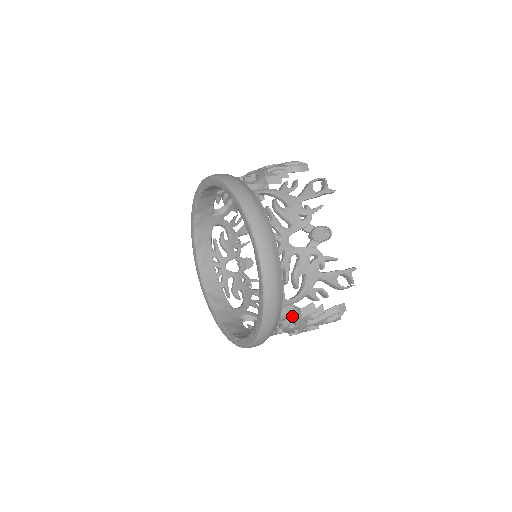
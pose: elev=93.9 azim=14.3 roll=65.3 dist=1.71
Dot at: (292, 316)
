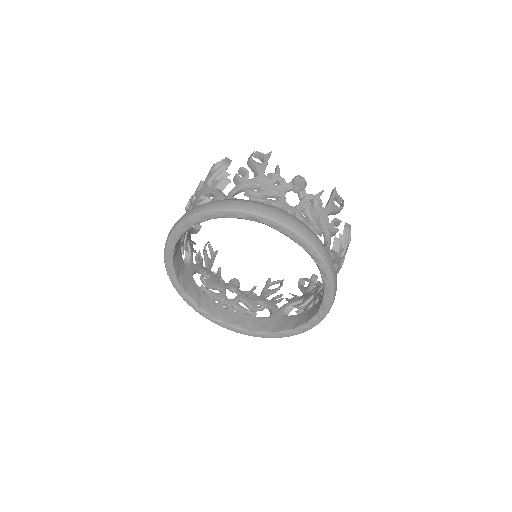
Dot at: occluded
